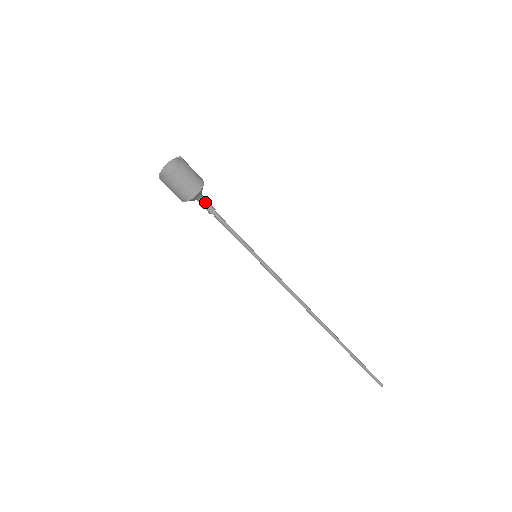
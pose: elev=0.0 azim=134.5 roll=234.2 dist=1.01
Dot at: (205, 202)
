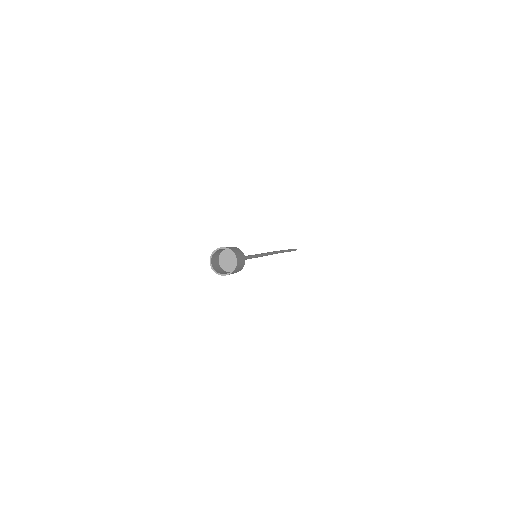
Dot at: occluded
